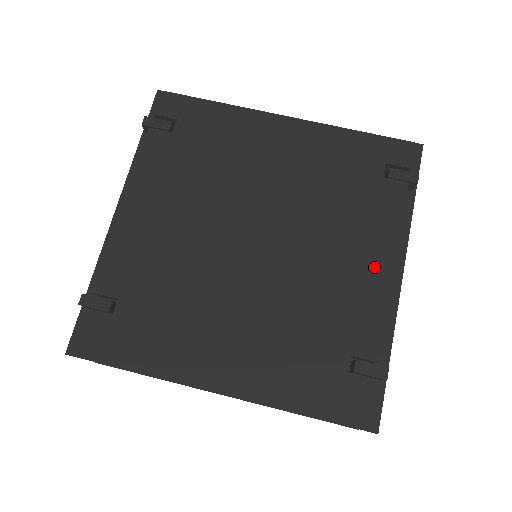
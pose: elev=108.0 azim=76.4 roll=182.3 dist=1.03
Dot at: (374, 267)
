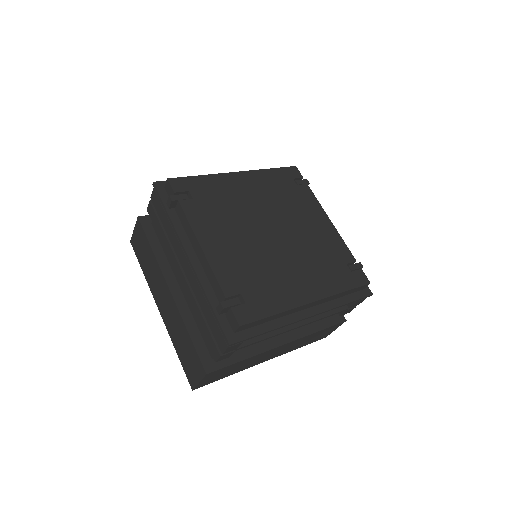
Dot at: (325, 224)
